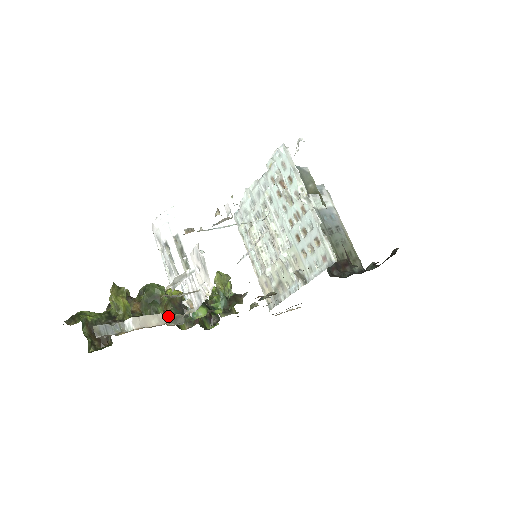
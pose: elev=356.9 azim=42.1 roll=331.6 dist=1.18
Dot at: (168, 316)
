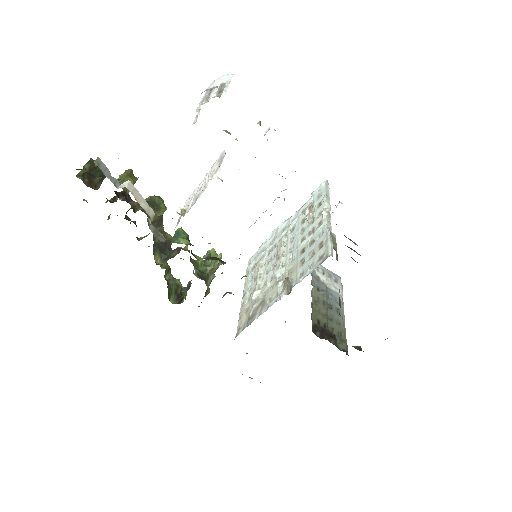
Dot at: occluded
